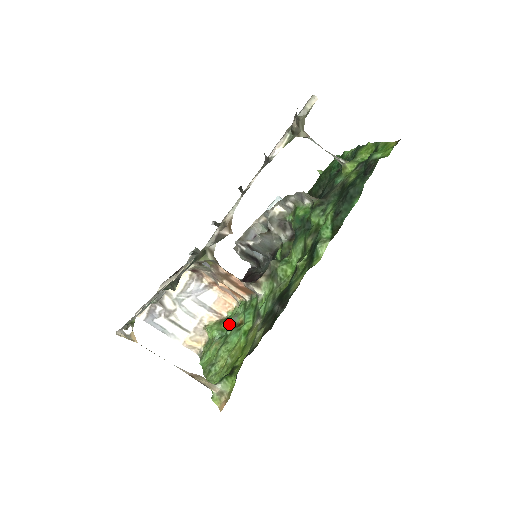
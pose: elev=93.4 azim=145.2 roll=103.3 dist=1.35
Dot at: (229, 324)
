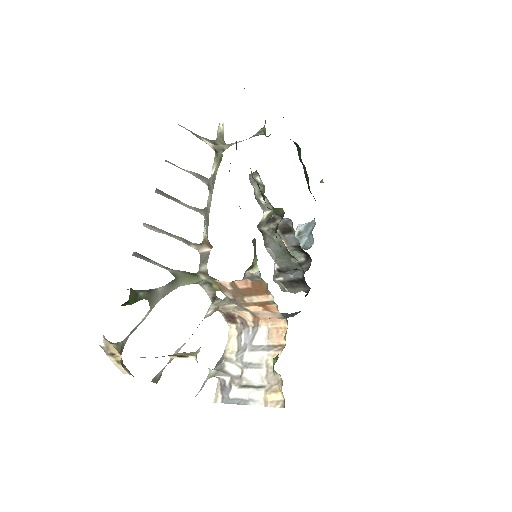
Dot at: occluded
